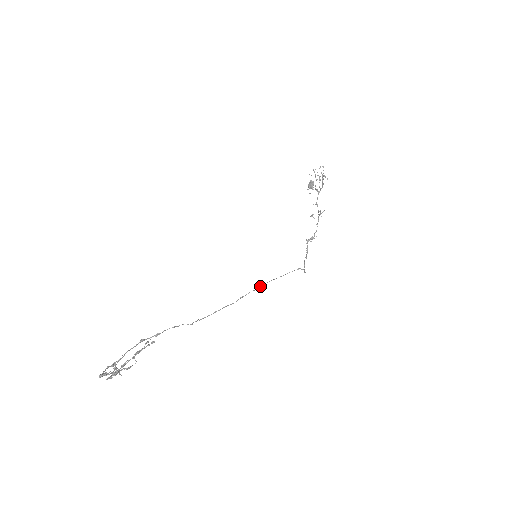
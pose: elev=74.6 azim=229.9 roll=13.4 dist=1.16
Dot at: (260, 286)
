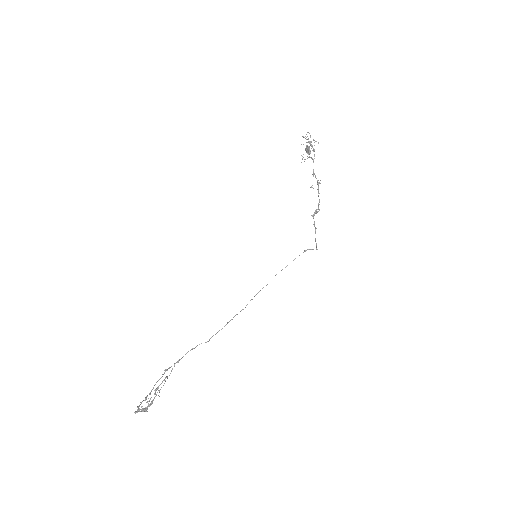
Dot at: occluded
